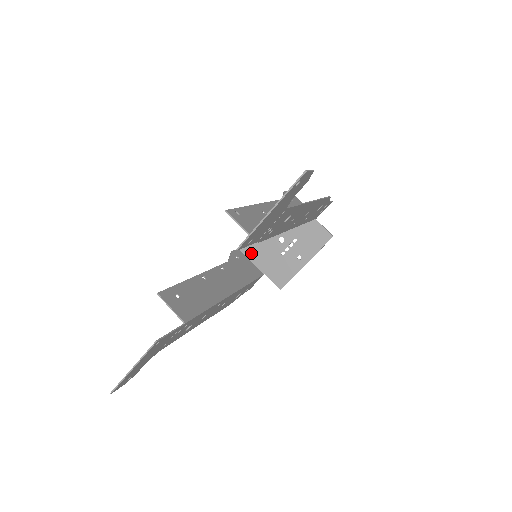
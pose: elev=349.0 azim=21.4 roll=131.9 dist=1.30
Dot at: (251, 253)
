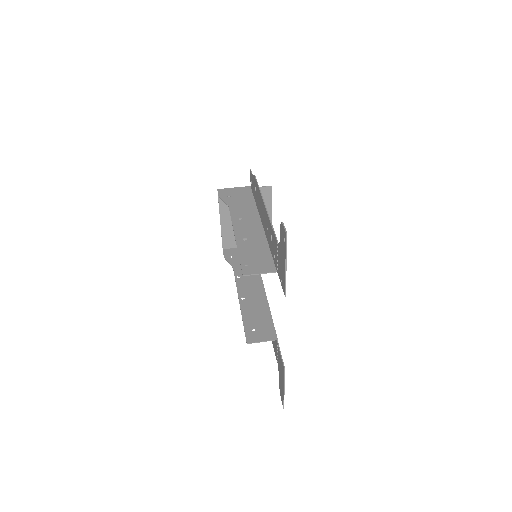
Dot at: (233, 244)
